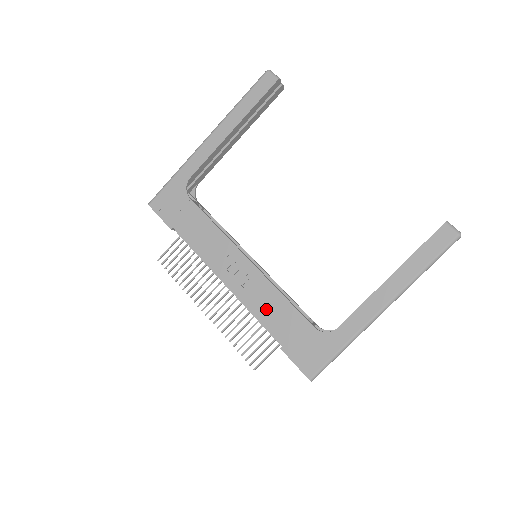
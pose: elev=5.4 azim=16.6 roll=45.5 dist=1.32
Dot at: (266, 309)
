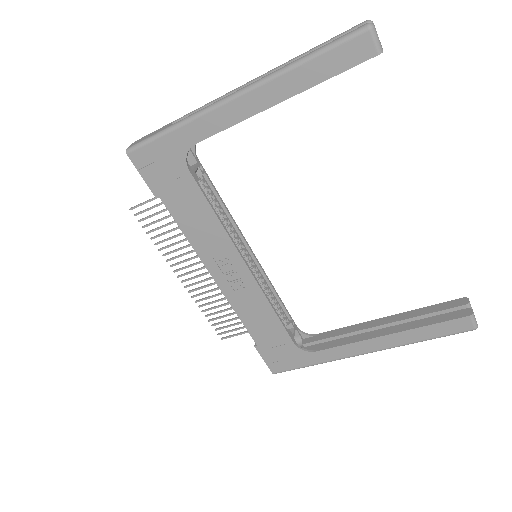
Dot at: (251, 314)
